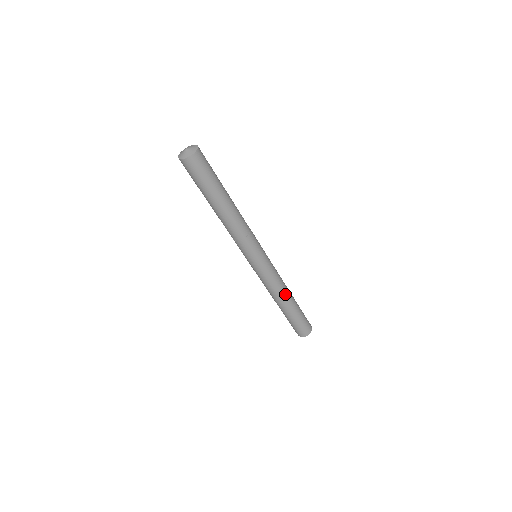
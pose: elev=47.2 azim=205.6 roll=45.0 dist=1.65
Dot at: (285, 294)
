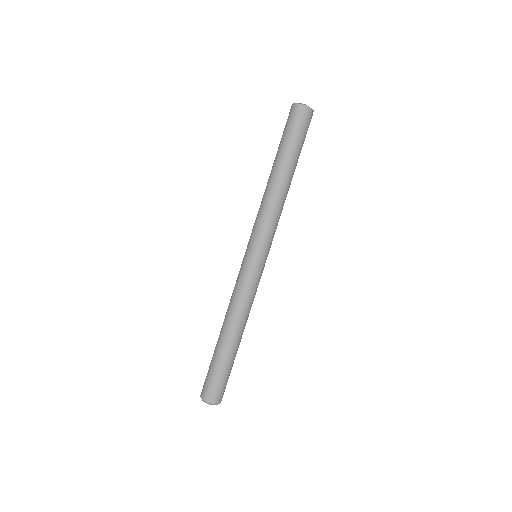
Dot at: occluded
